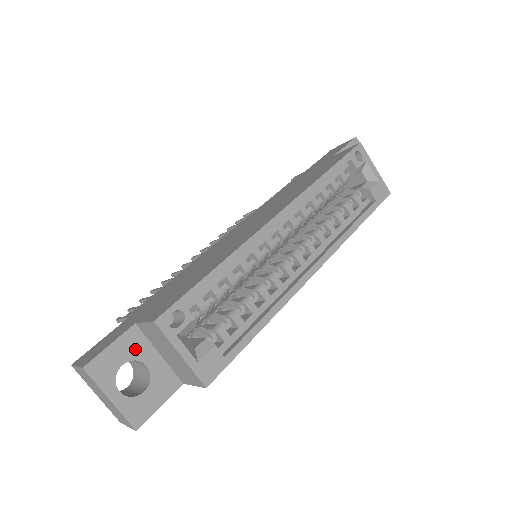
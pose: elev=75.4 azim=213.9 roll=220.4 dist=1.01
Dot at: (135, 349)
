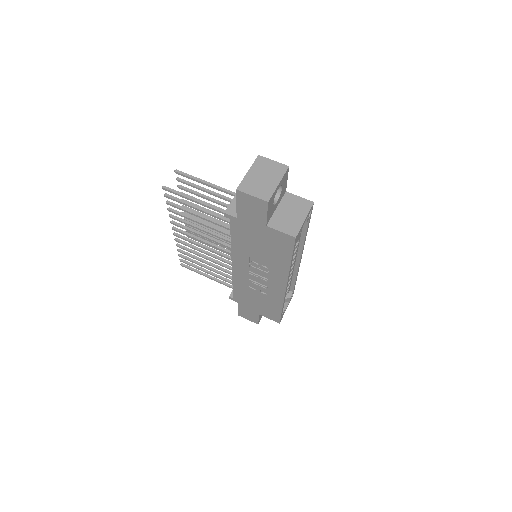
Dot at: (282, 193)
